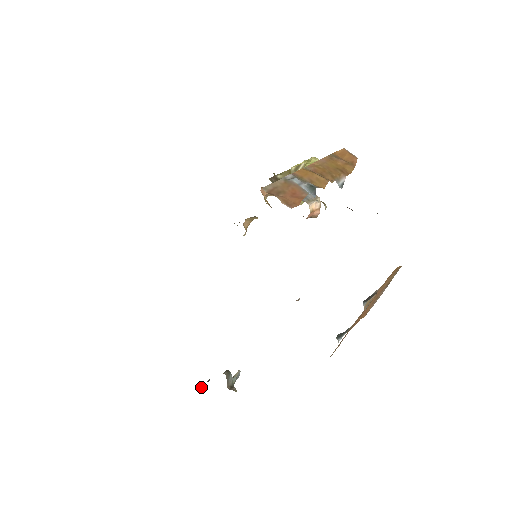
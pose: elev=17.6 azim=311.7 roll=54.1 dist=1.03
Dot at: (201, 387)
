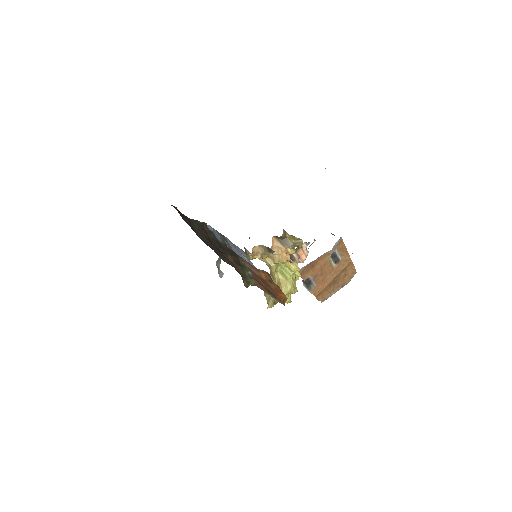
Dot at: occluded
